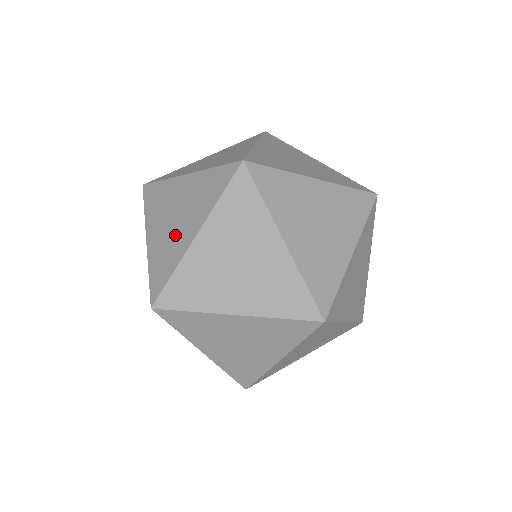
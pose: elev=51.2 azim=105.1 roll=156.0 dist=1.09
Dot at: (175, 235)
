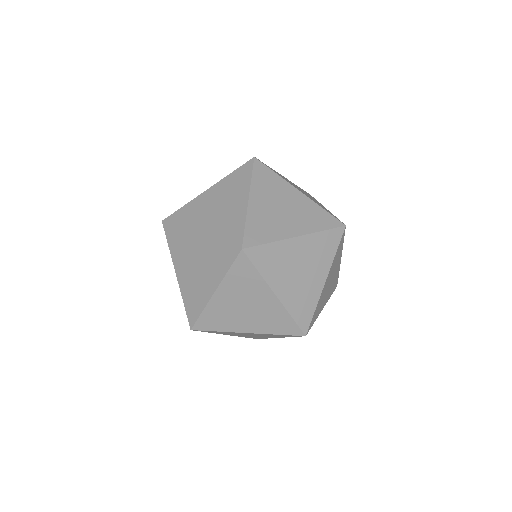
Dot at: occluded
